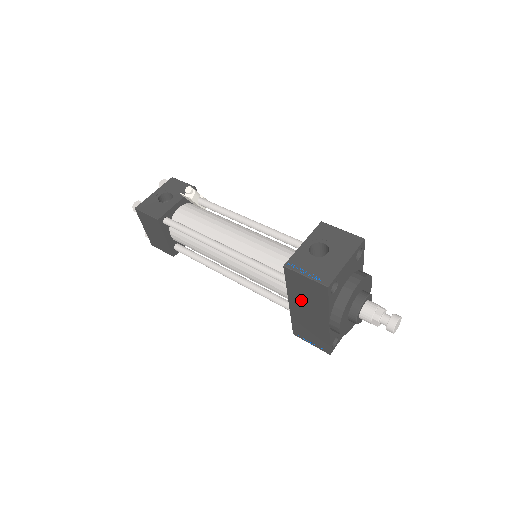
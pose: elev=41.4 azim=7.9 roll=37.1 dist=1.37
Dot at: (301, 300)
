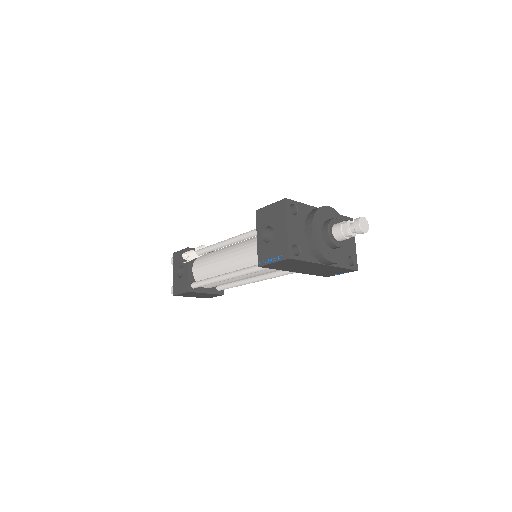
Dot at: (295, 268)
